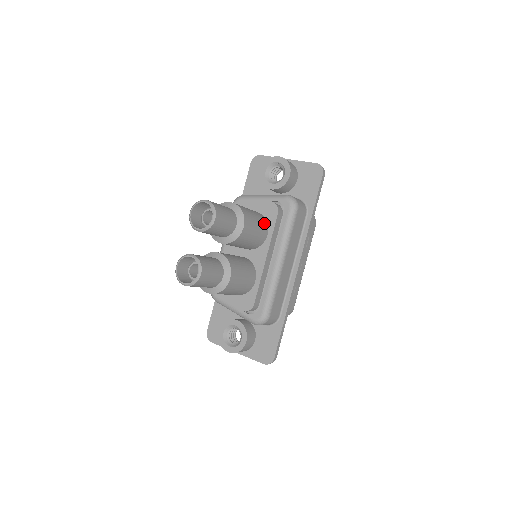
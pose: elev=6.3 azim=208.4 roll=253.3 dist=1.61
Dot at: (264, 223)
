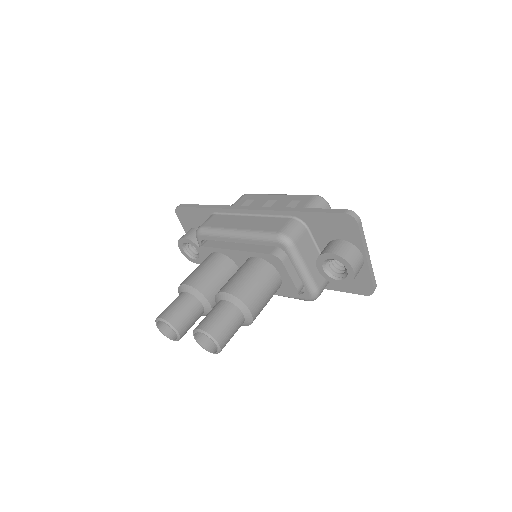
Dot at: occluded
